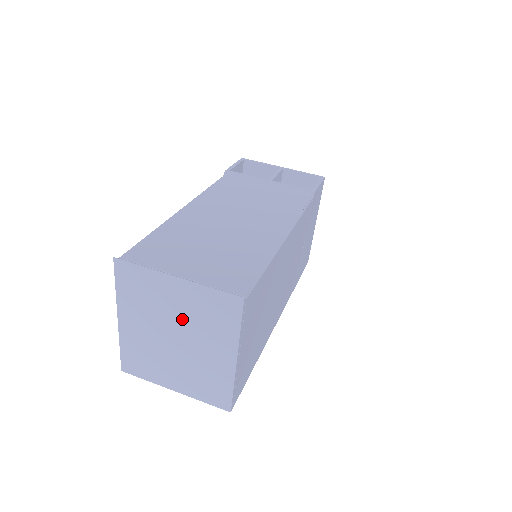
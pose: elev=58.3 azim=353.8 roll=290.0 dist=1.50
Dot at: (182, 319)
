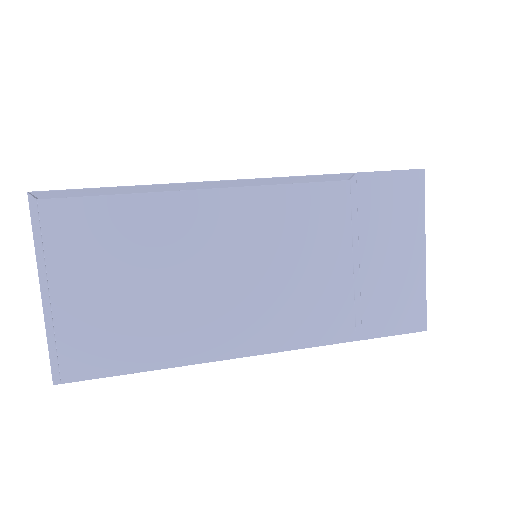
Dot at: occluded
